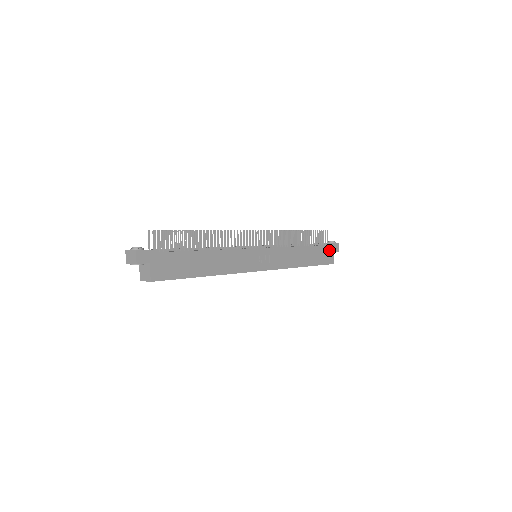
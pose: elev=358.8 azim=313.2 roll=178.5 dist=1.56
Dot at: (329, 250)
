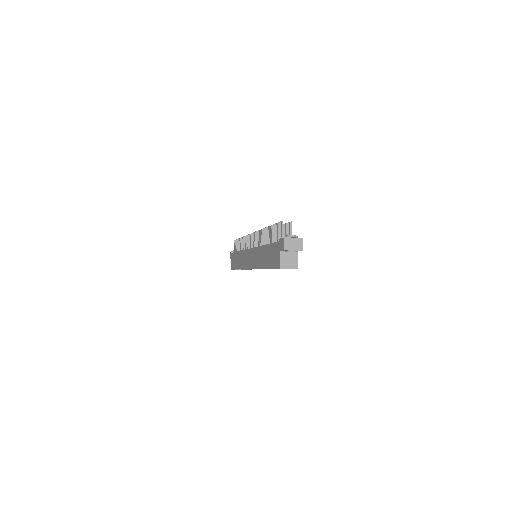
Dot at: occluded
